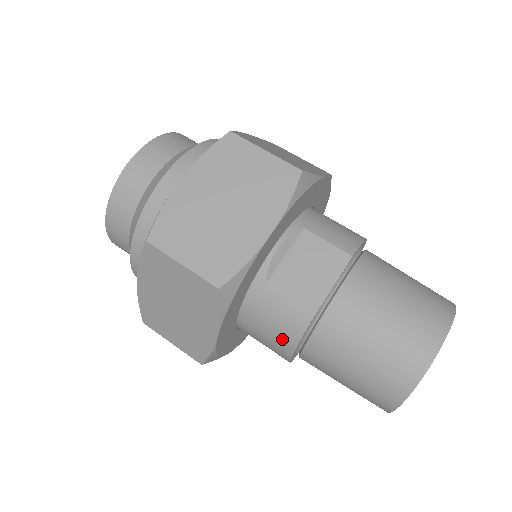
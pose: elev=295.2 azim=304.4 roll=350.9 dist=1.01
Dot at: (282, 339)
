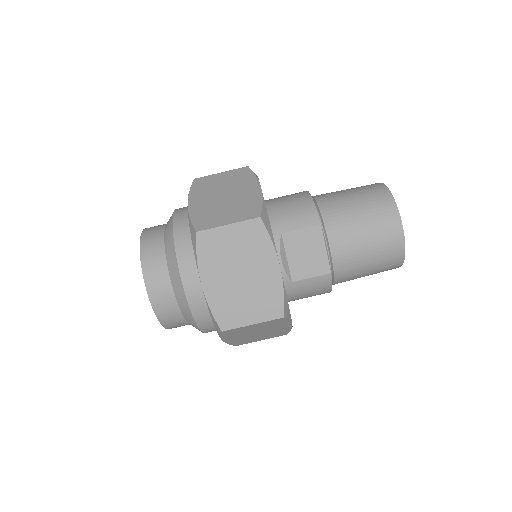
Dot at: (321, 292)
